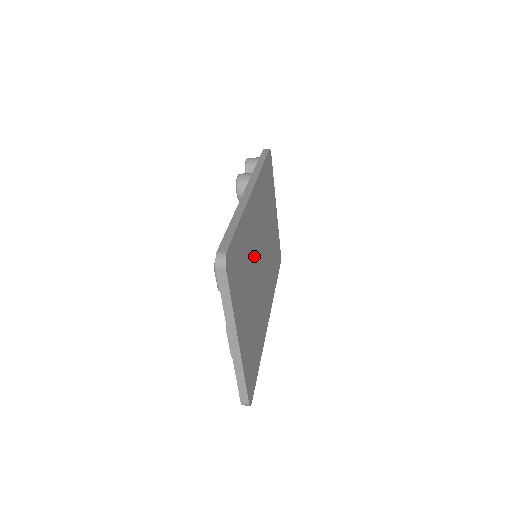
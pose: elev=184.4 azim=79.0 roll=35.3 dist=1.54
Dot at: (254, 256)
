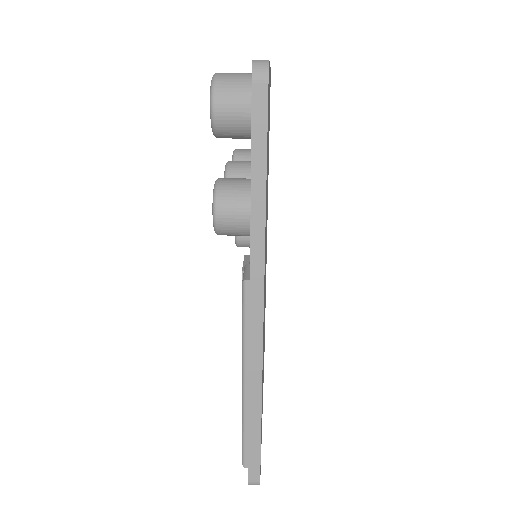
Dot at: occluded
